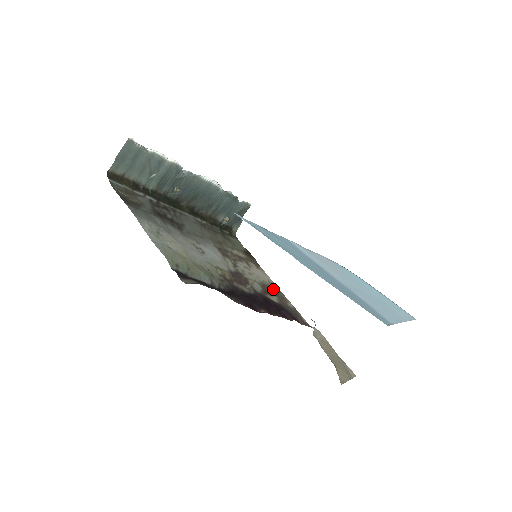
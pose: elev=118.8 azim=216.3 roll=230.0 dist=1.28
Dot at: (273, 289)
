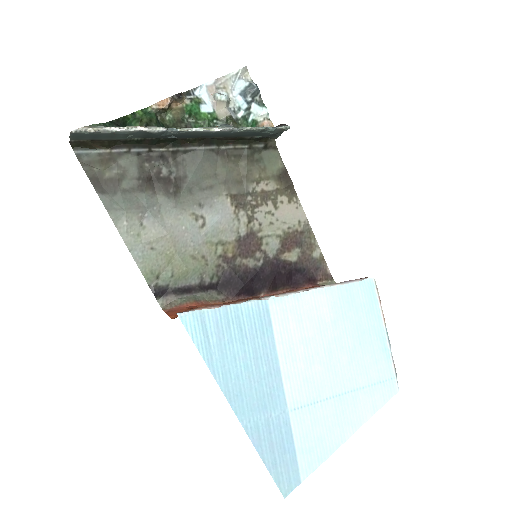
Dot at: (300, 235)
